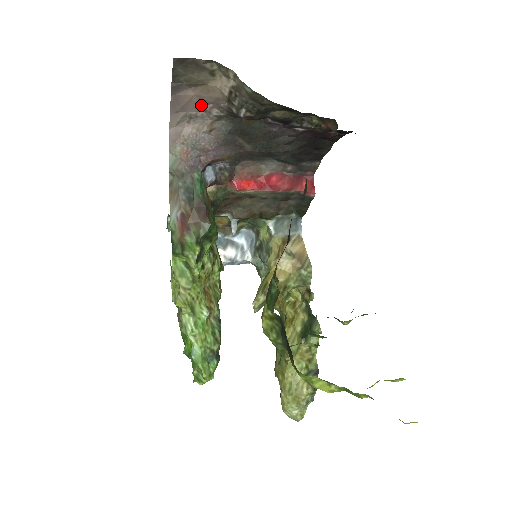
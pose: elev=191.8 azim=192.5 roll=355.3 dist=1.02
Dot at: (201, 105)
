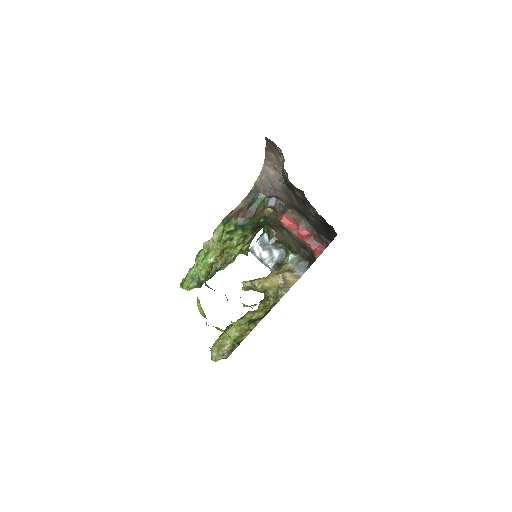
Dot at: (279, 165)
